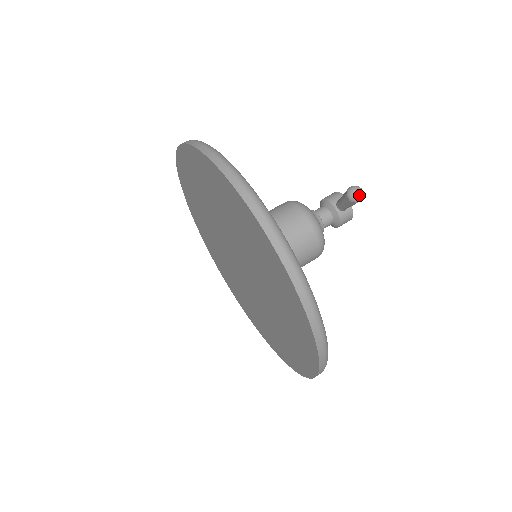
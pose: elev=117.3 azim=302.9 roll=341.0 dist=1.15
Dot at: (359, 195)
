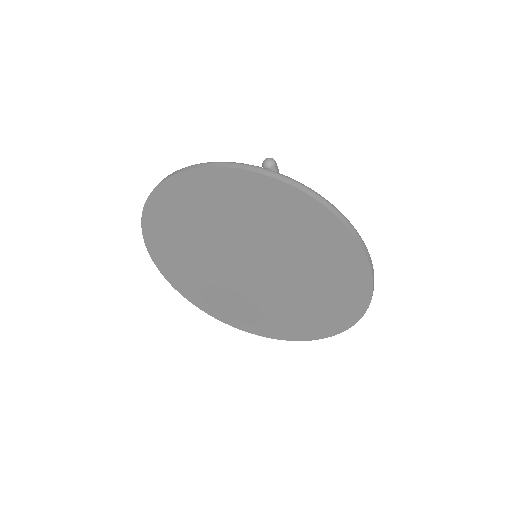
Dot at: (269, 159)
